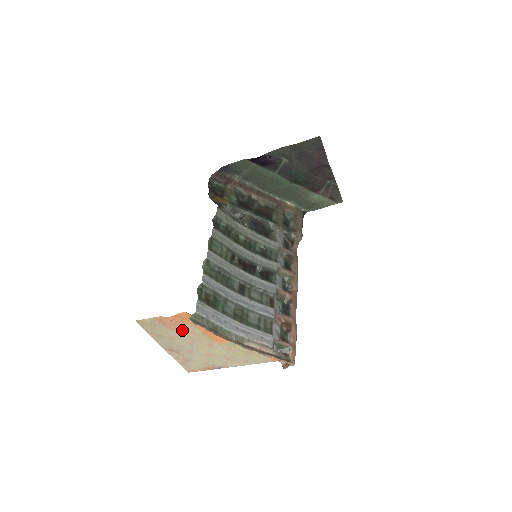
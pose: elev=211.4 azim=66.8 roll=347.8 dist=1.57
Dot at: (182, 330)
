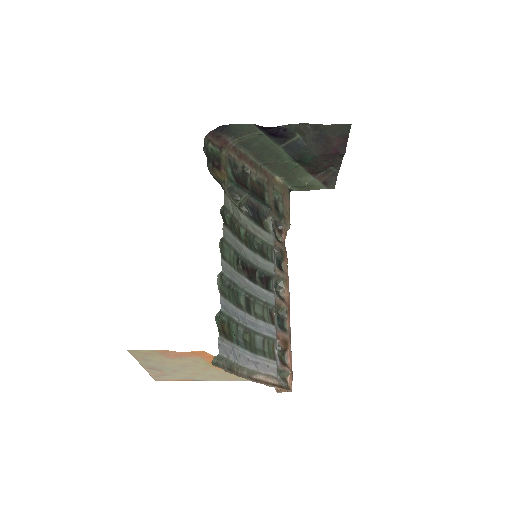
Dot at: (183, 359)
